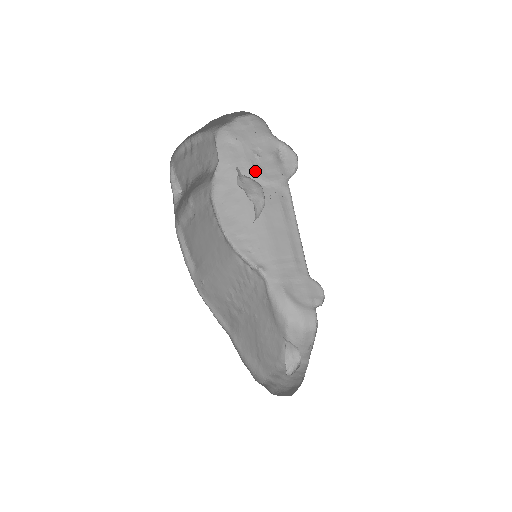
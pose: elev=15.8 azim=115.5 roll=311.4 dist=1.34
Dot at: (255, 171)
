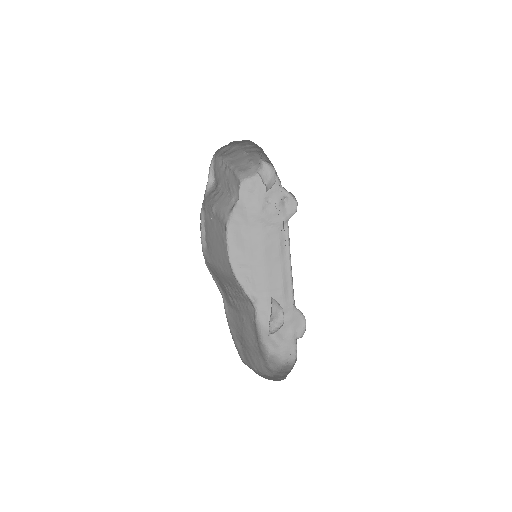
Dot at: (264, 215)
